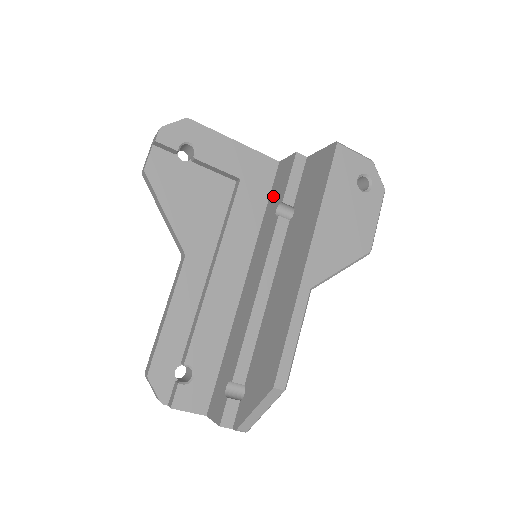
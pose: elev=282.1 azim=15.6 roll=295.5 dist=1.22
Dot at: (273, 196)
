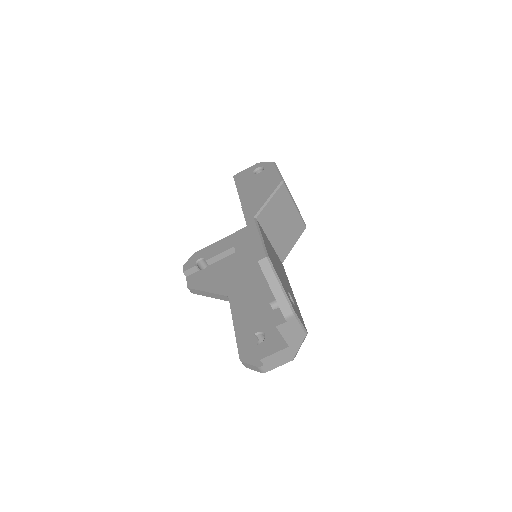
Dot at: occluded
